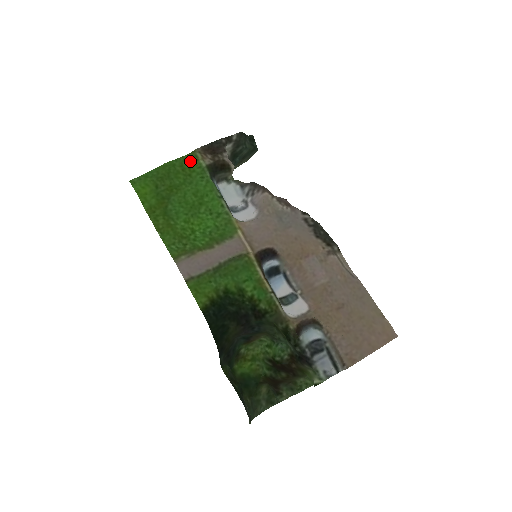
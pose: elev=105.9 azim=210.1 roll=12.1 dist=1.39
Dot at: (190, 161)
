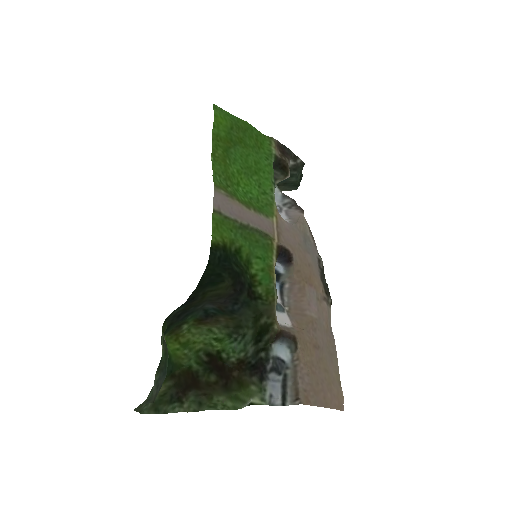
Dot at: (264, 140)
